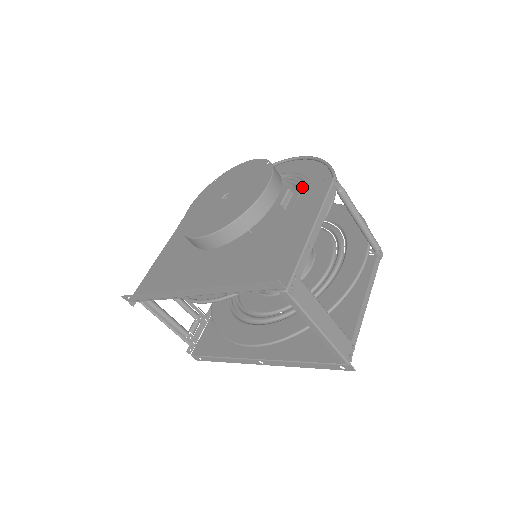
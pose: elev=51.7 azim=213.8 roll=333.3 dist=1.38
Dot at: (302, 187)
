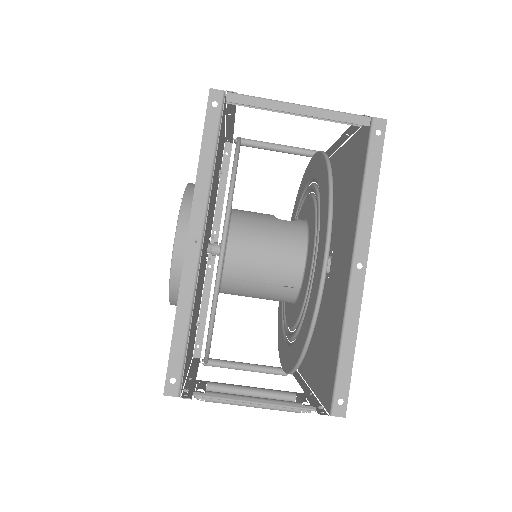
Dot at: occluded
